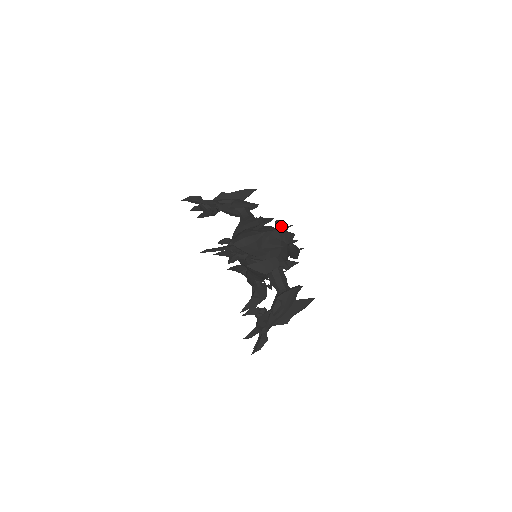
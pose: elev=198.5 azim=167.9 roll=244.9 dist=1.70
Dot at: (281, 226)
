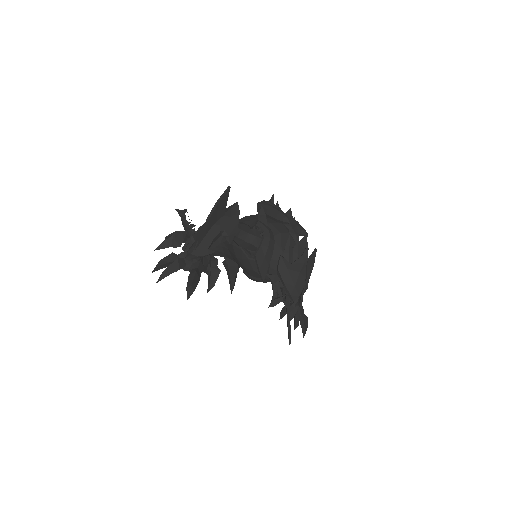
Dot at: occluded
